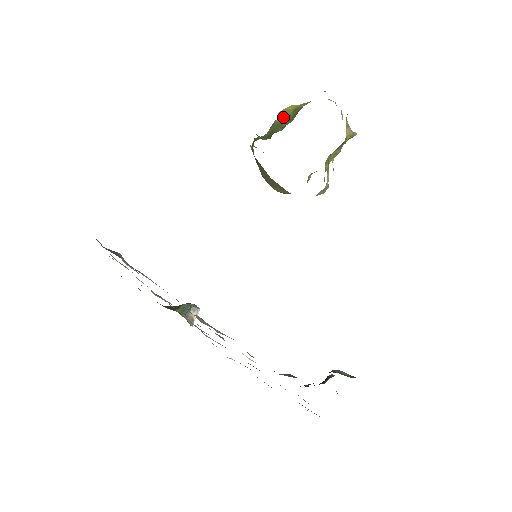
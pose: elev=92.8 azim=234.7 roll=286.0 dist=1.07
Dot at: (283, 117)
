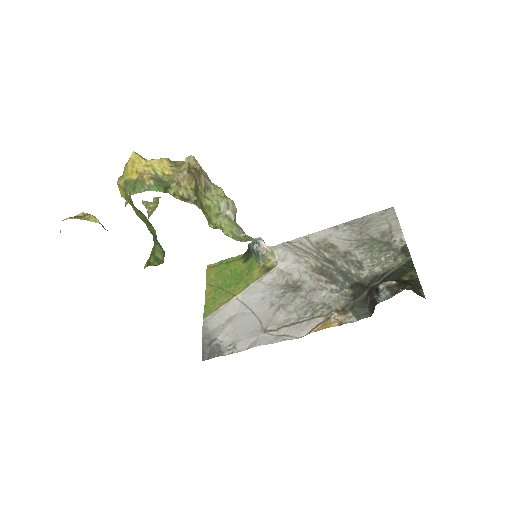
Dot at: (134, 209)
